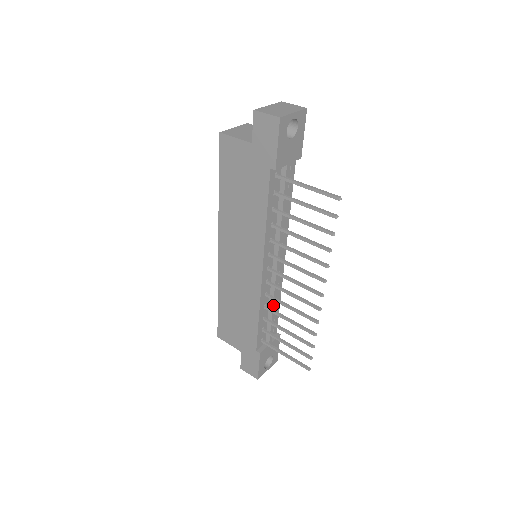
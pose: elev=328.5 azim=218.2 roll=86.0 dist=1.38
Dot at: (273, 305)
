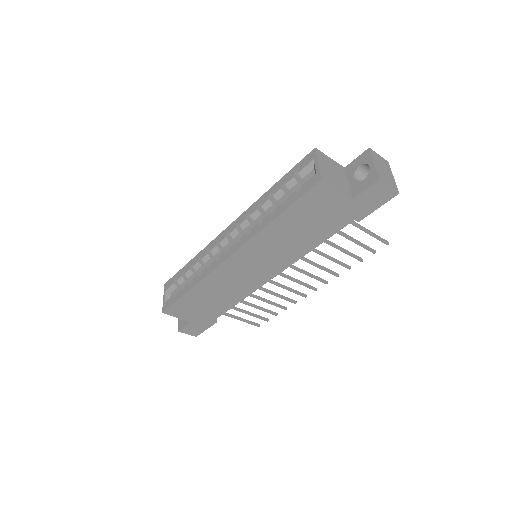
Dot at: occluded
